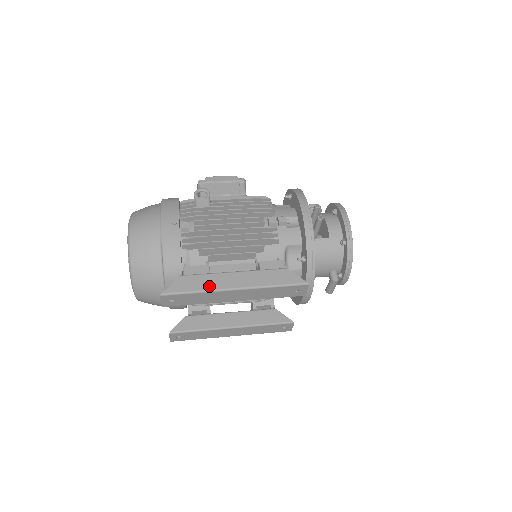
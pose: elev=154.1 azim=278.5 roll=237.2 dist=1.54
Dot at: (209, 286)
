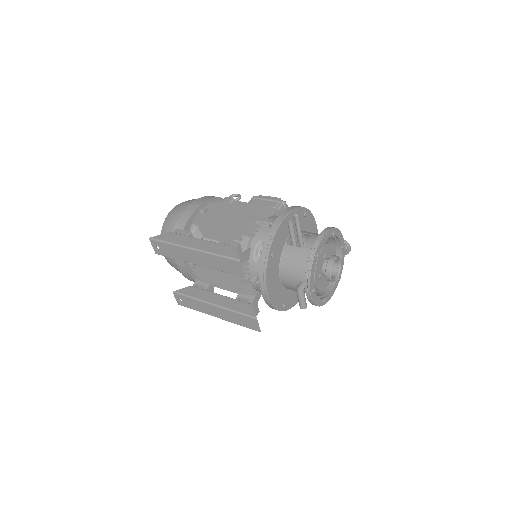
Dot at: (178, 242)
